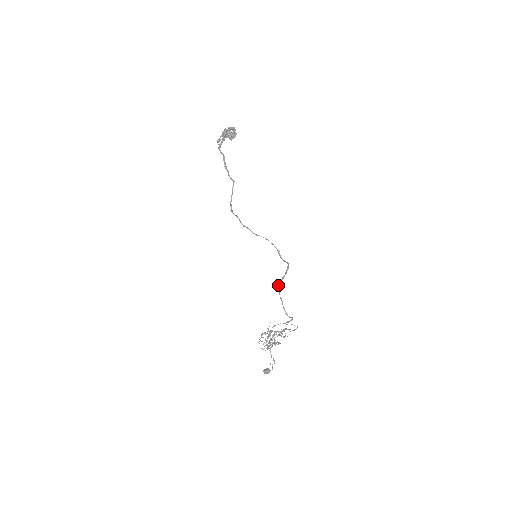
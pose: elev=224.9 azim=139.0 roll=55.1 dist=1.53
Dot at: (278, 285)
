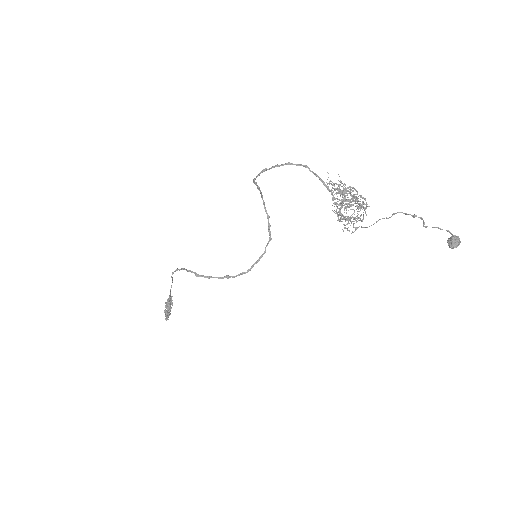
Dot at: (253, 179)
